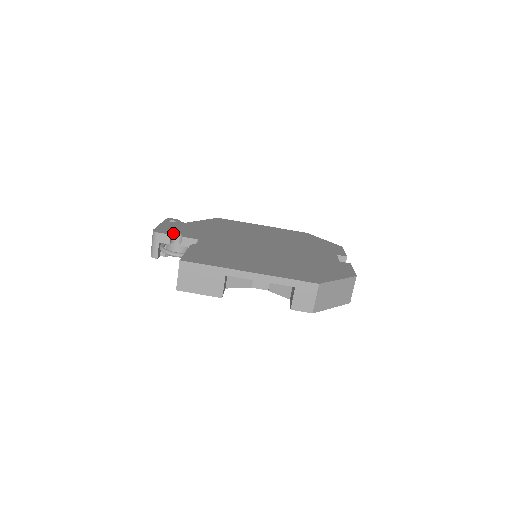
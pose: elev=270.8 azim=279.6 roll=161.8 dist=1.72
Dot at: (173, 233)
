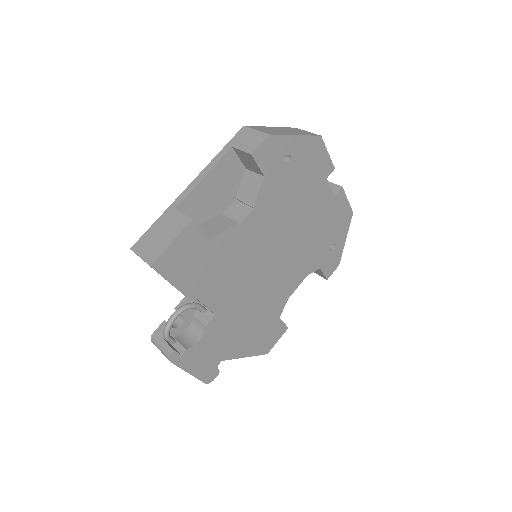
Dot at: occluded
